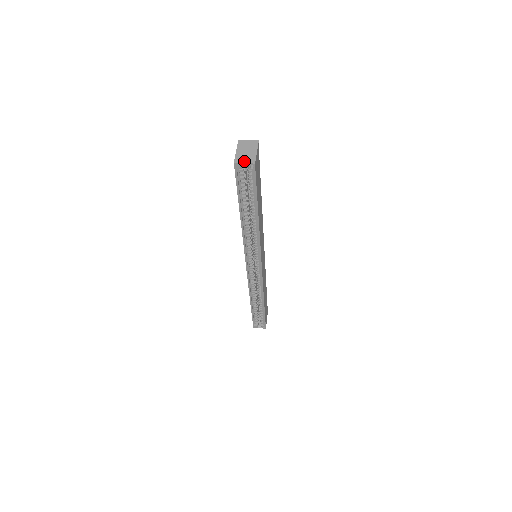
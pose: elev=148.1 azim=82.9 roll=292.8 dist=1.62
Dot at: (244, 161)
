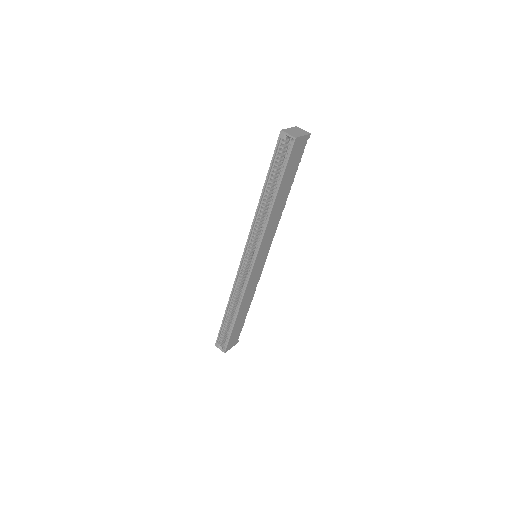
Dot at: (289, 133)
